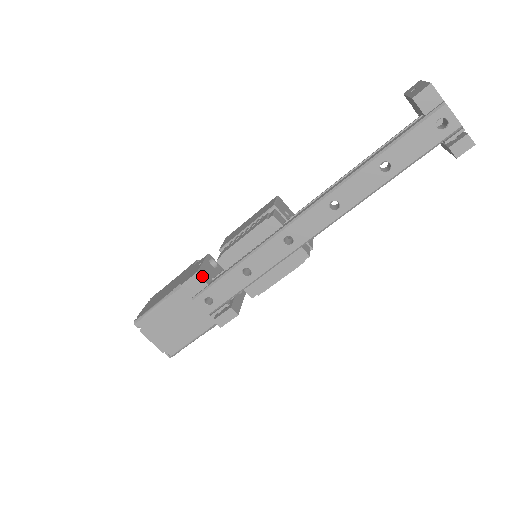
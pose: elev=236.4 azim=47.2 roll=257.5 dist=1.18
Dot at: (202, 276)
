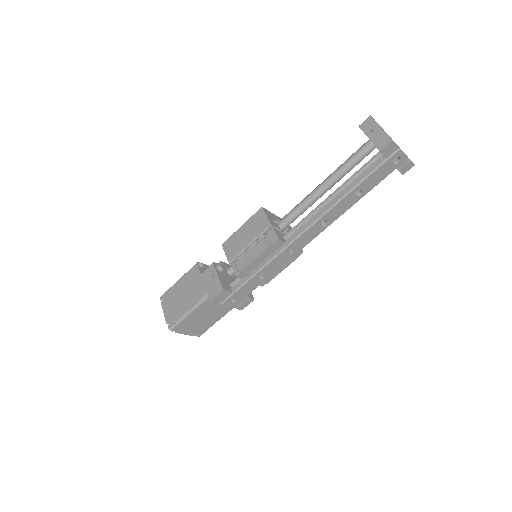
Dot at: (226, 289)
